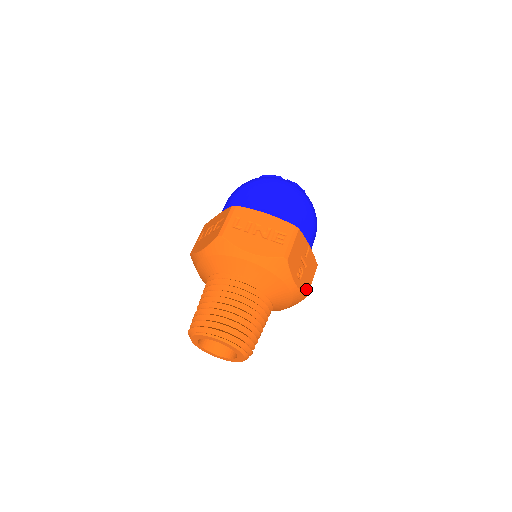
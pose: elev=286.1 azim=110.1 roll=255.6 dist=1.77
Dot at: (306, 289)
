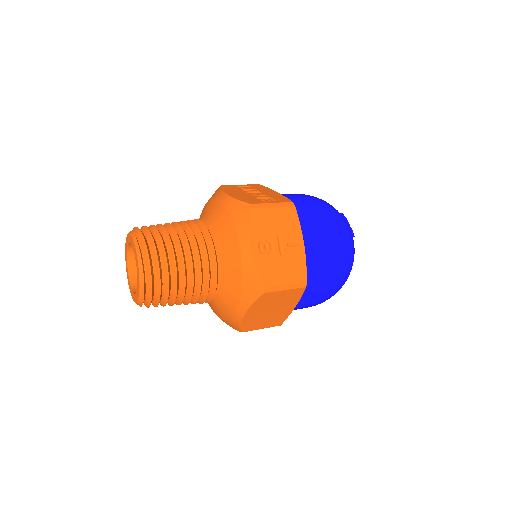
Dot at: (266, 277)
